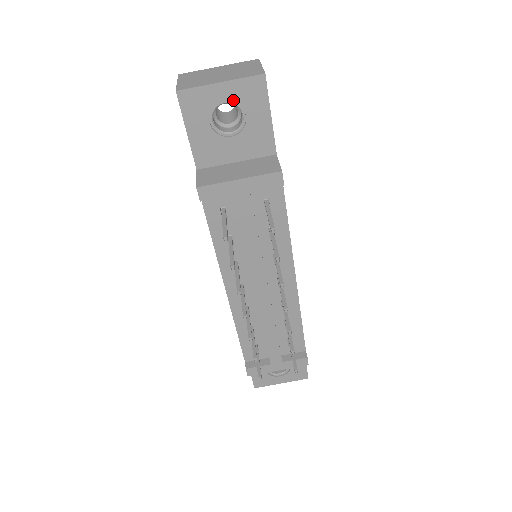
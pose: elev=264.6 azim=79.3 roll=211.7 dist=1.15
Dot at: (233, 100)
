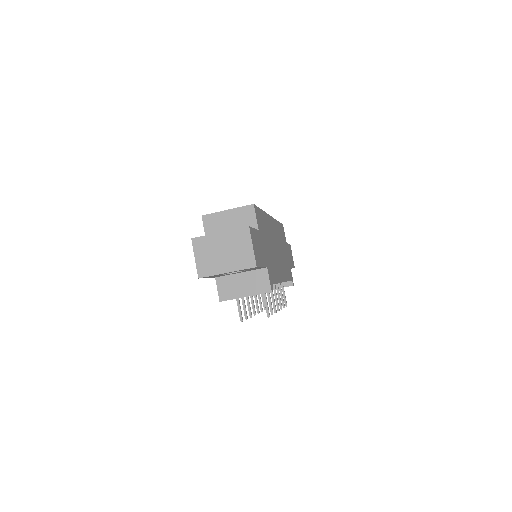
Dot at: (236, 271)
